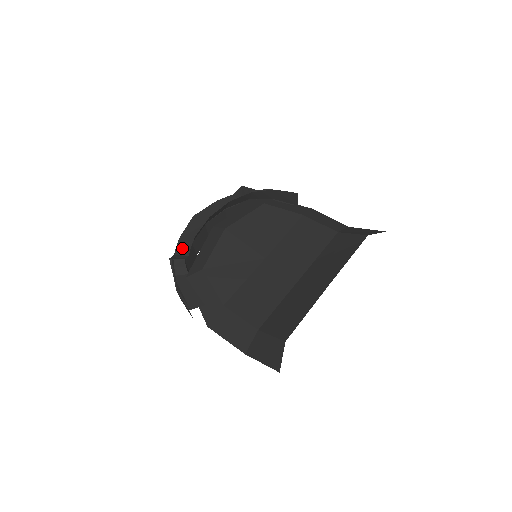
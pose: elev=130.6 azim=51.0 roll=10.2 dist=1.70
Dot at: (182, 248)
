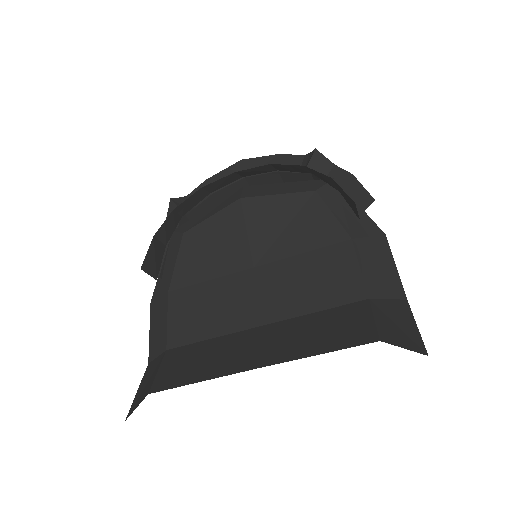
Dot at: occluded
